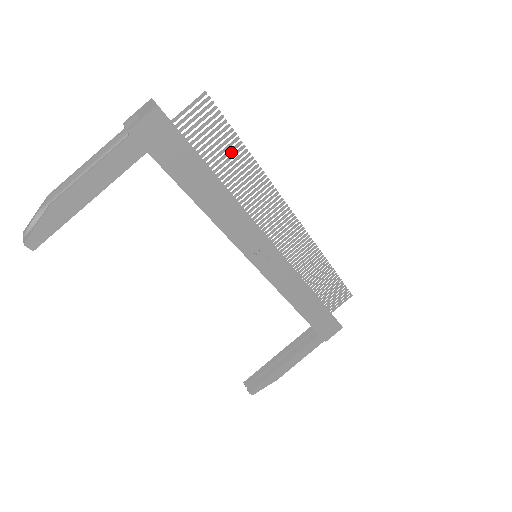
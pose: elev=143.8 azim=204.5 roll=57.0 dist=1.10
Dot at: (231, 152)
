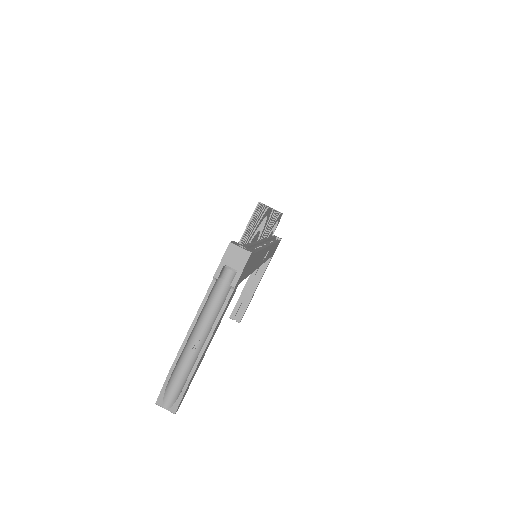
Dot at: (260, 218)
